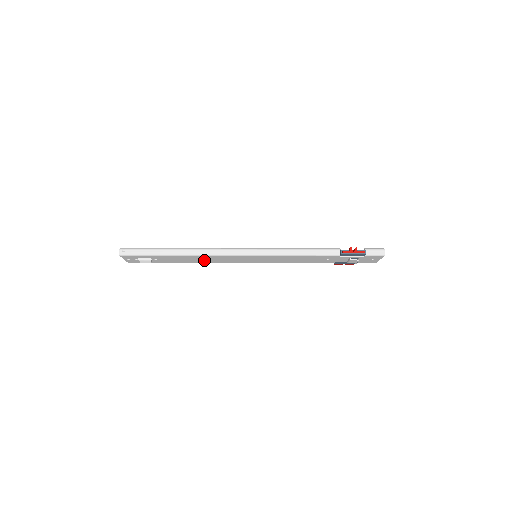
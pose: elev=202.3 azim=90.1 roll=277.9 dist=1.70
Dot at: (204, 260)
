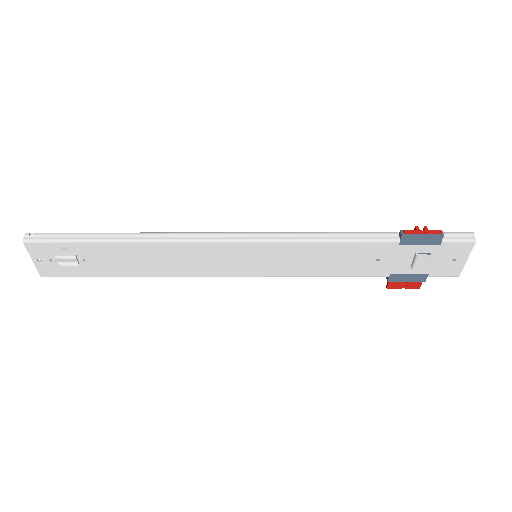
Dot at: (168, 265)
